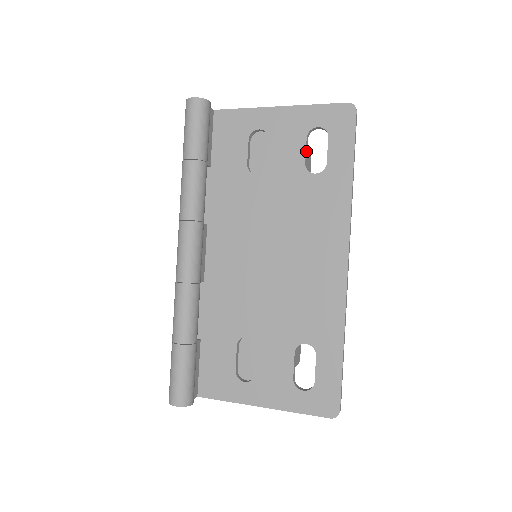
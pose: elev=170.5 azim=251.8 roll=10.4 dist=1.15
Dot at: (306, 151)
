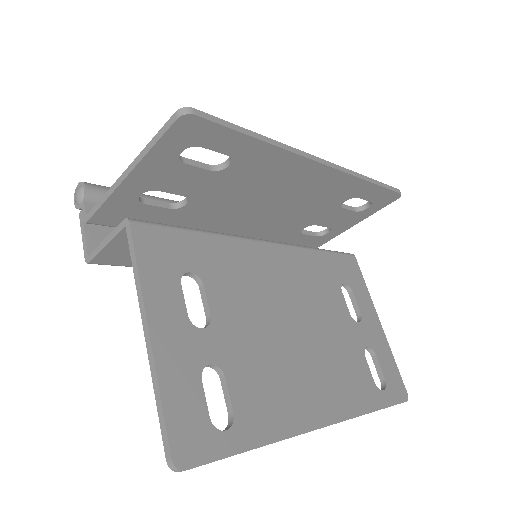
Dot at: (348, 207)
